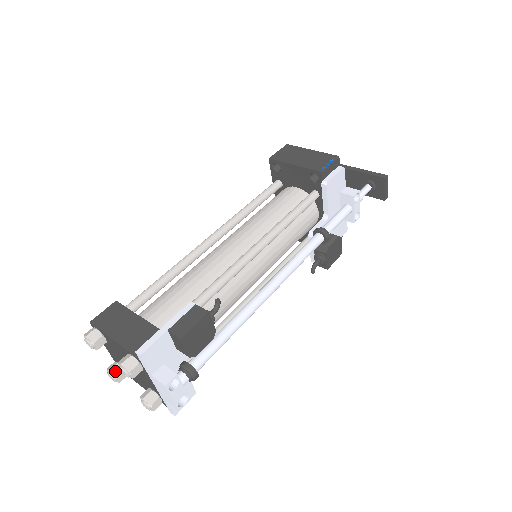
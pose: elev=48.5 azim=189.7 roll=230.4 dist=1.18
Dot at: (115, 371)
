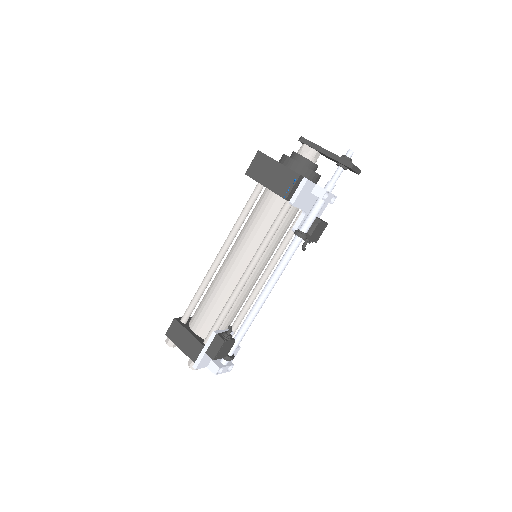
Dot at: occluded
